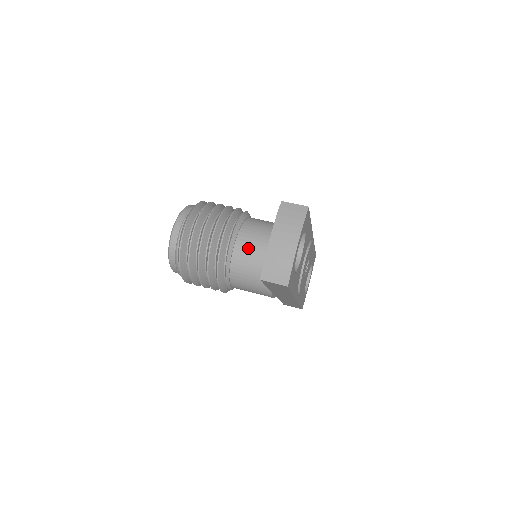
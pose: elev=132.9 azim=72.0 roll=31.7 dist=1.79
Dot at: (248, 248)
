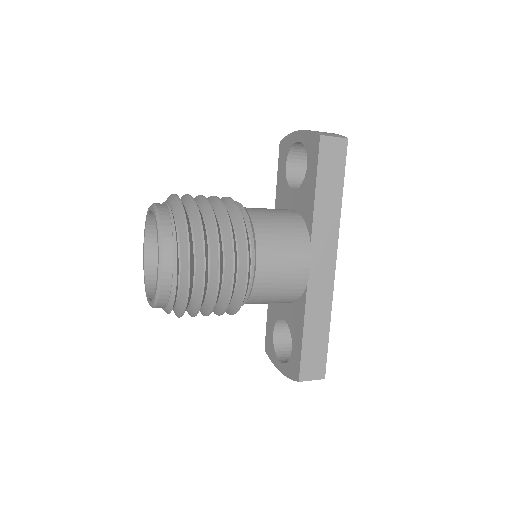
Dot at: (258, 208)
